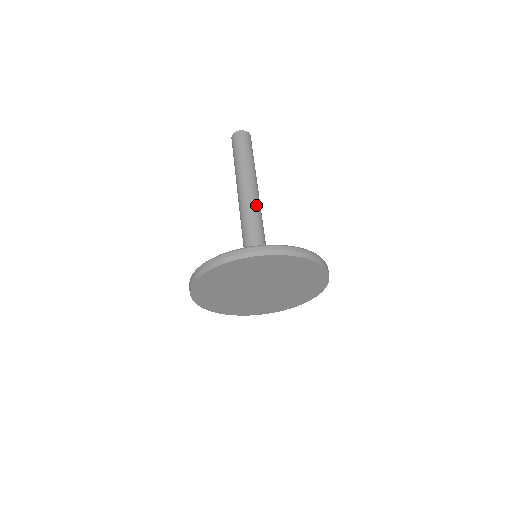
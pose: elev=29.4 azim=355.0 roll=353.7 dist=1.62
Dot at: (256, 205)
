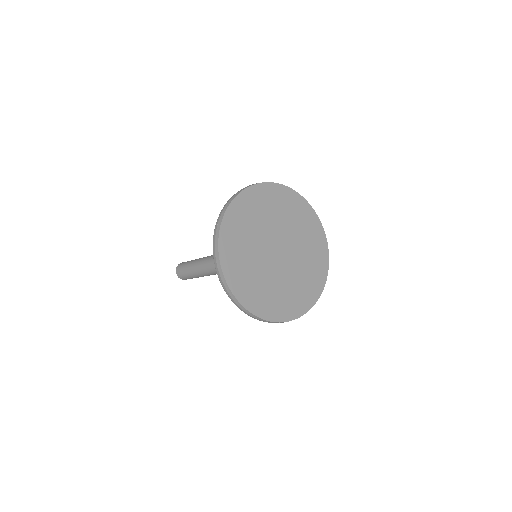
Dot at: occluded
